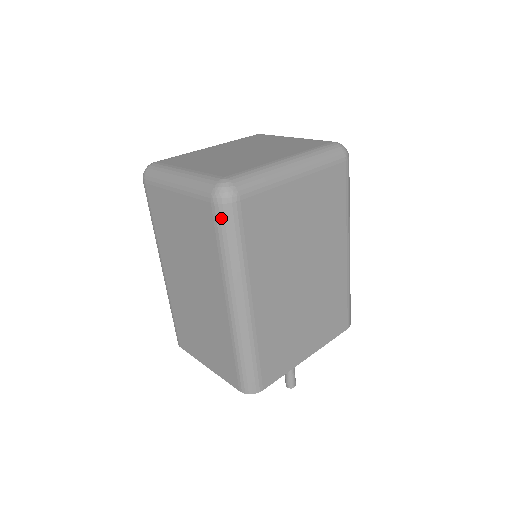
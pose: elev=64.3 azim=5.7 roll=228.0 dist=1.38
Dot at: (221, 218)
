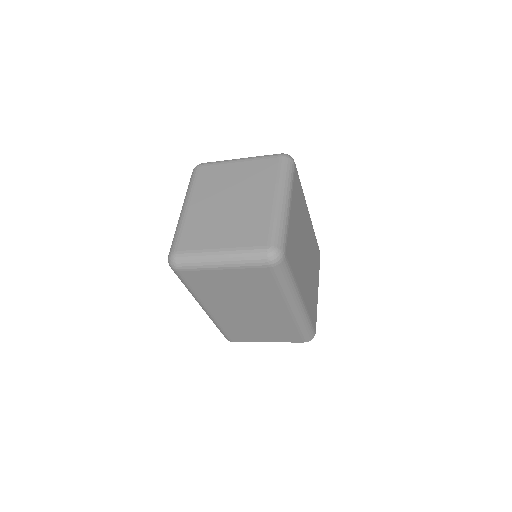
Dot at: (279, 271)
